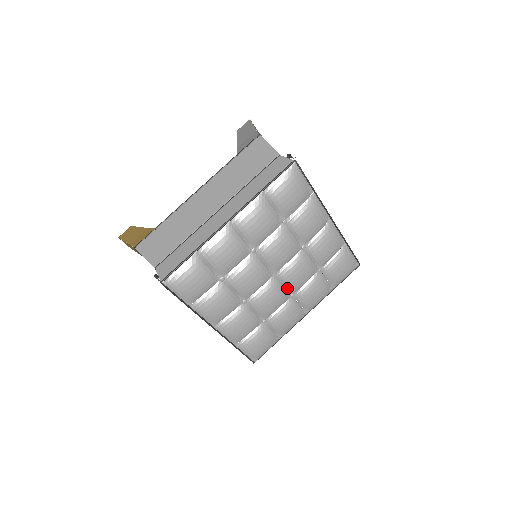
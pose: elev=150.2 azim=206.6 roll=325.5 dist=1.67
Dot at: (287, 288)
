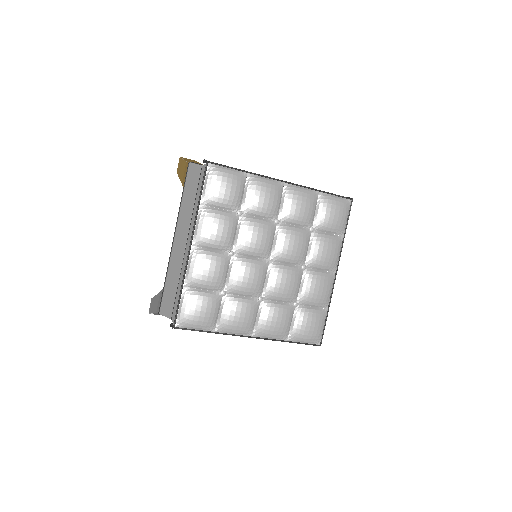
Dot at: (265, 286)
